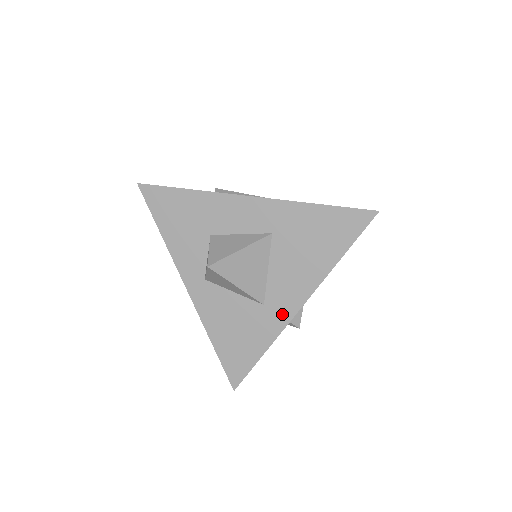
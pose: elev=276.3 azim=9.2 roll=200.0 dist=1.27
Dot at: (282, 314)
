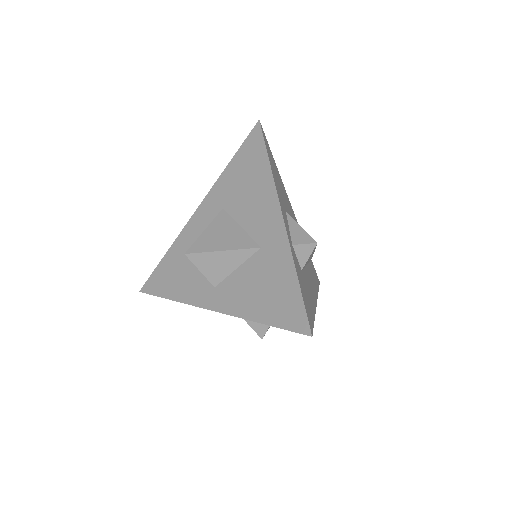
Dot at: (277, 235)
